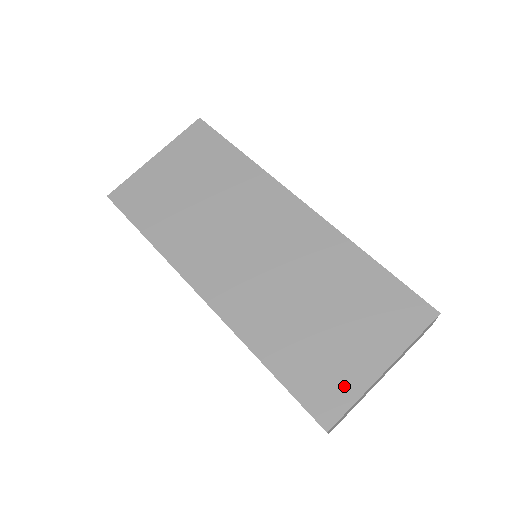
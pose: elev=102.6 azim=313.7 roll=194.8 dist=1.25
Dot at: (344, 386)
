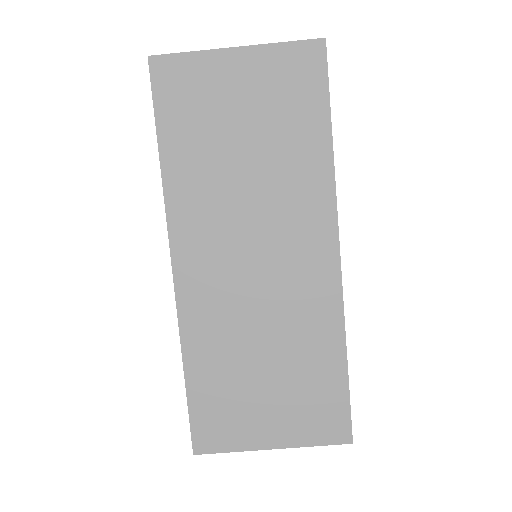
Dot at: (233, 436)
